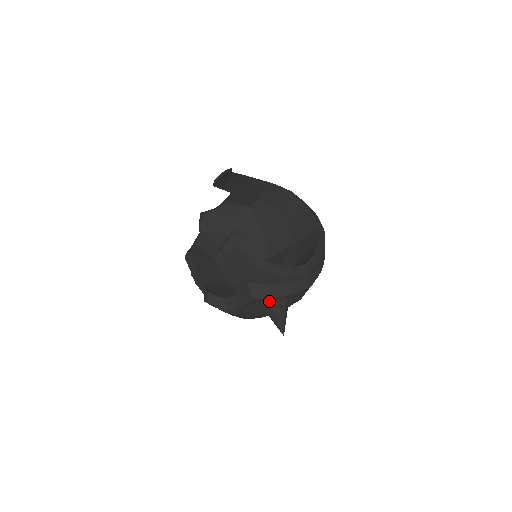
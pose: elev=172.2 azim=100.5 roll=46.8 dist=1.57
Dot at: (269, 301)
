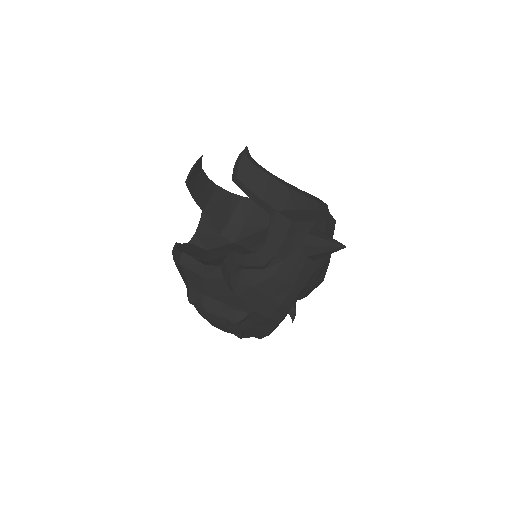
Dot at: (307, 231)
